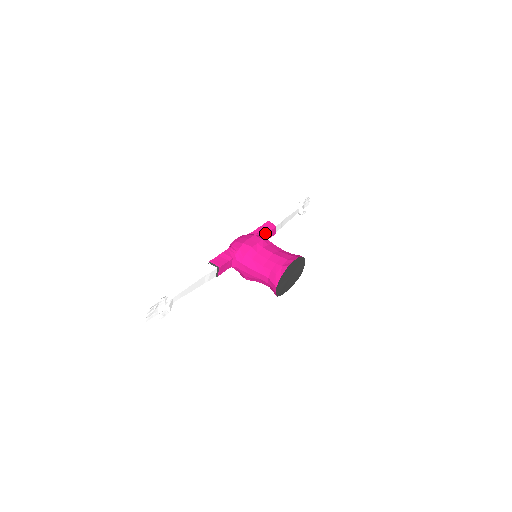
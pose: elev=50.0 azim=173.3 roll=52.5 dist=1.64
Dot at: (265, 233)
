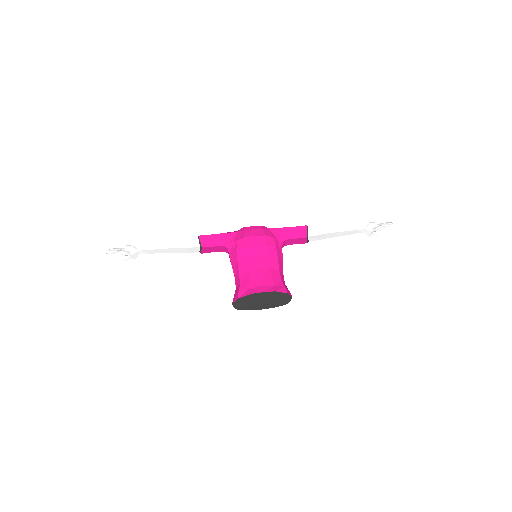
Dot at: (286, 238)
